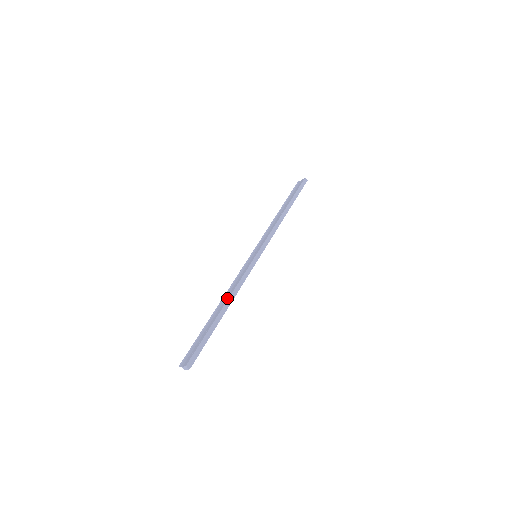
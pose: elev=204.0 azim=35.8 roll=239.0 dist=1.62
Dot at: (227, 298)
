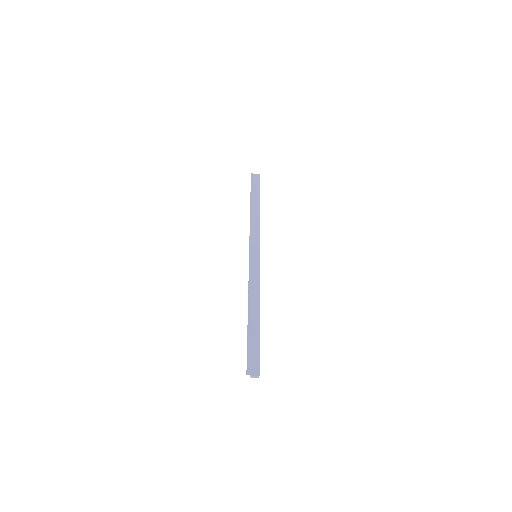
Dot at: (257, 302)
